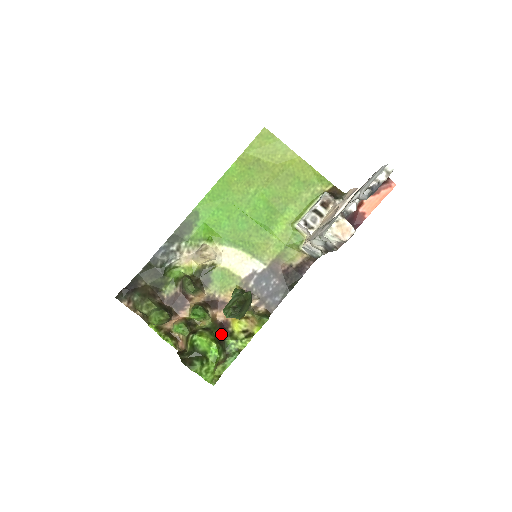
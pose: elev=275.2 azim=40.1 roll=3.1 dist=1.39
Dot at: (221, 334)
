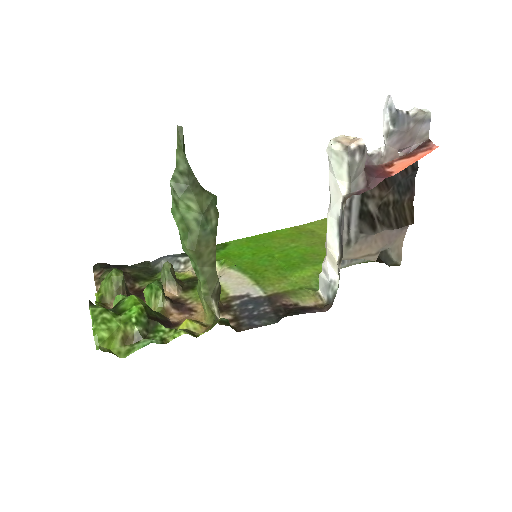
Dot at: (159, 320)
